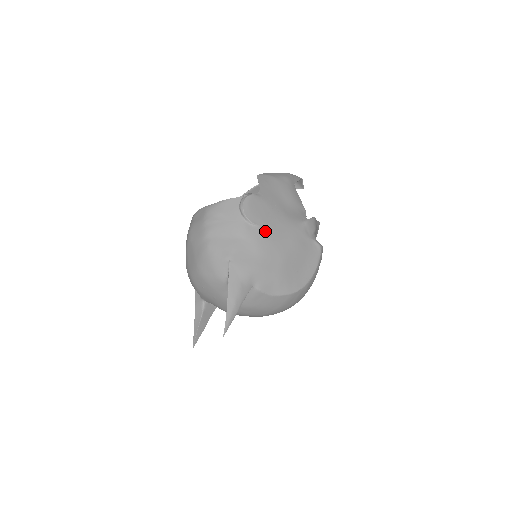
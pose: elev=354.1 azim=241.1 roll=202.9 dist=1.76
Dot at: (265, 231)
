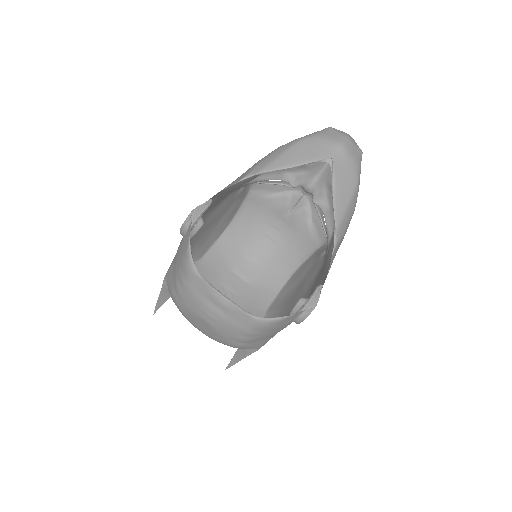
Dot at: occluded
